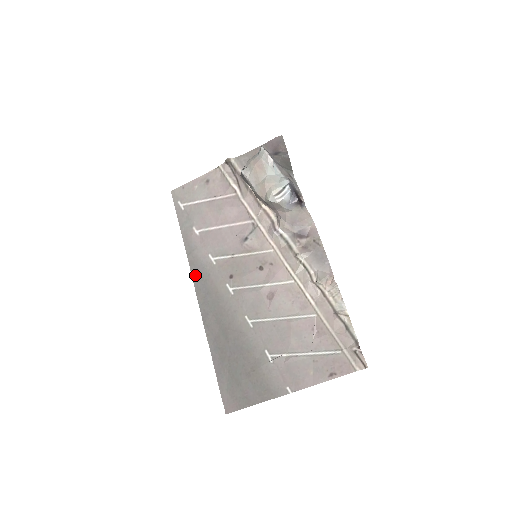
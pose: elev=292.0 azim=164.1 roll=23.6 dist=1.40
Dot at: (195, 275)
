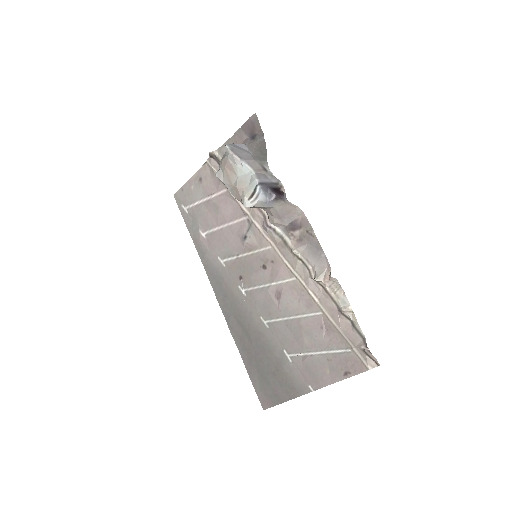
Dot at: (211, 279)
